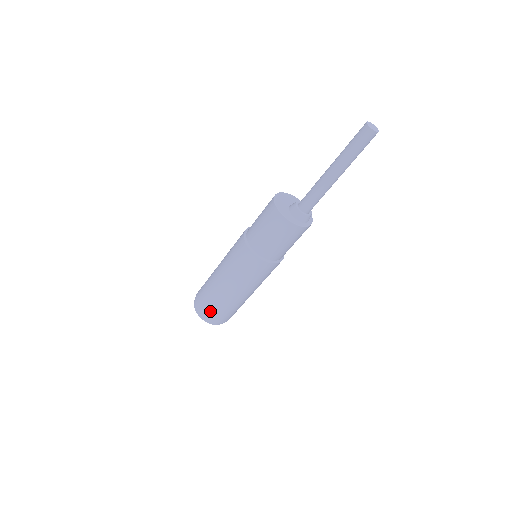
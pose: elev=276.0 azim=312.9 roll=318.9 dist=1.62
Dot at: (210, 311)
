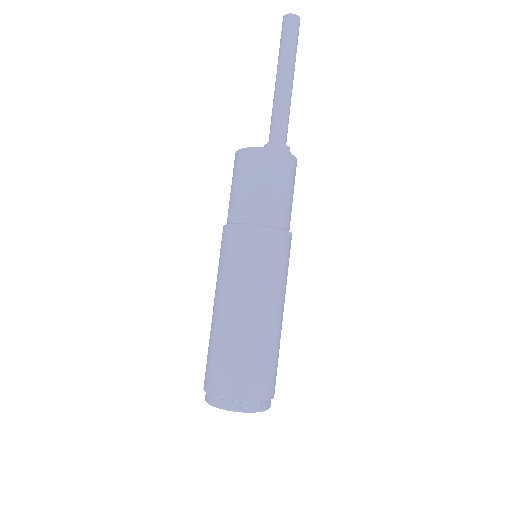
Dot at: (240, 380)
